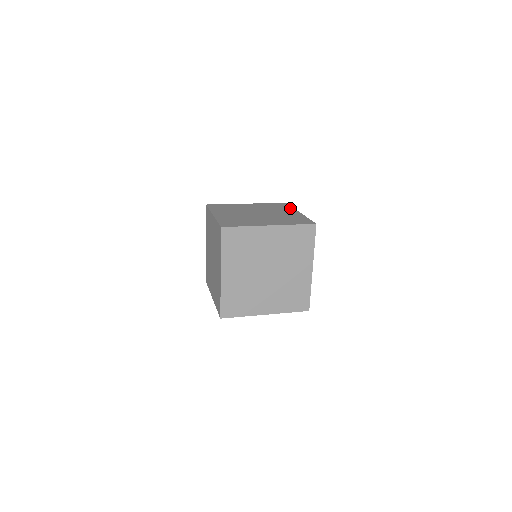
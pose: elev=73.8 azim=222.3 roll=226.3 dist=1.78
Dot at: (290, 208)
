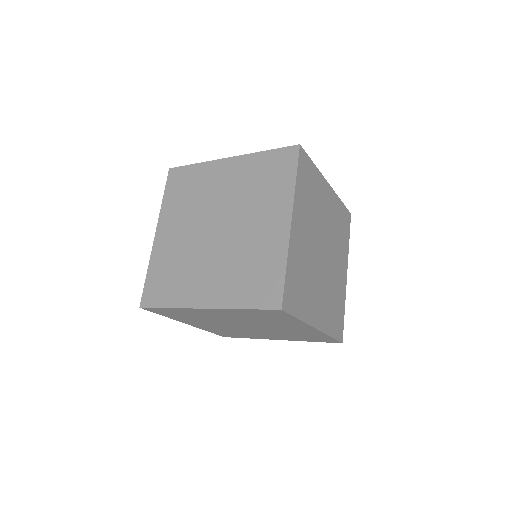
Dot at: (286, 190)
